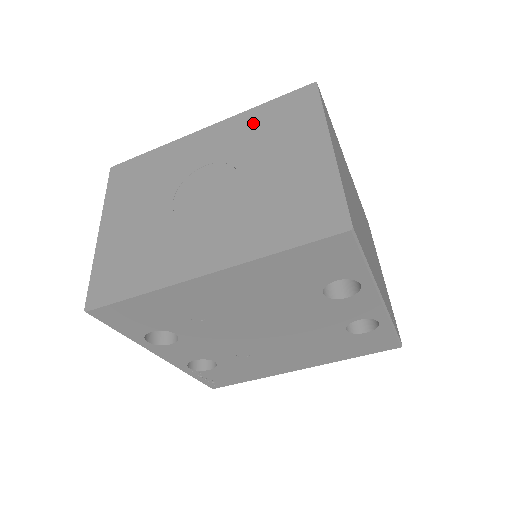
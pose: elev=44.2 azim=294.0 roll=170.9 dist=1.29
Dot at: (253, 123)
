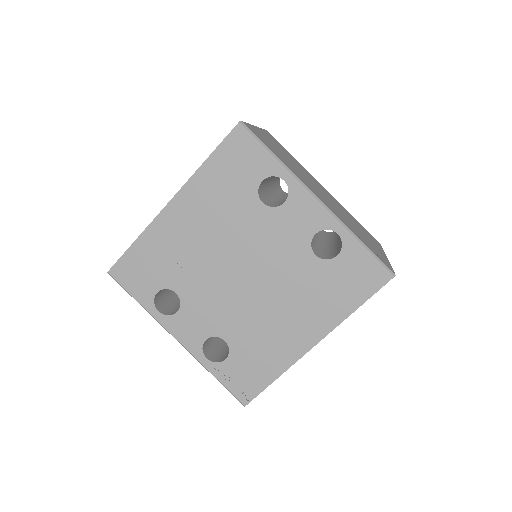
Dot at: occluded
